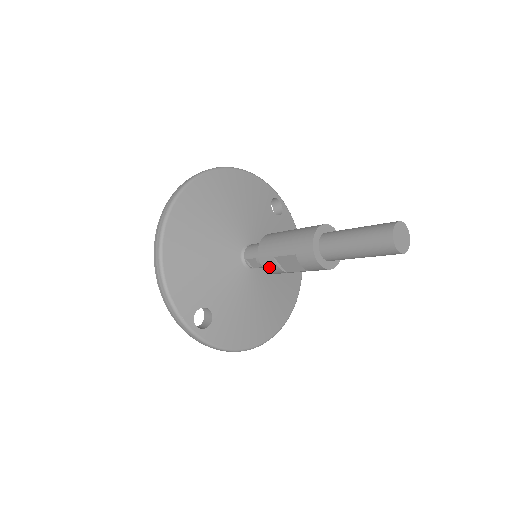
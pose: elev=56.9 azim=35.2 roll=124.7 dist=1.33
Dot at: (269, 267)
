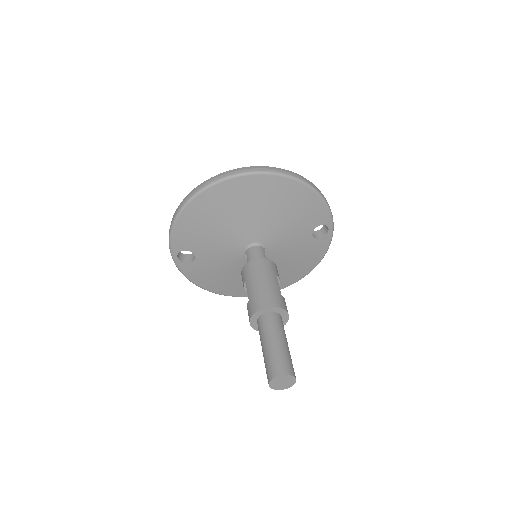
Dot at: (242, 279)
